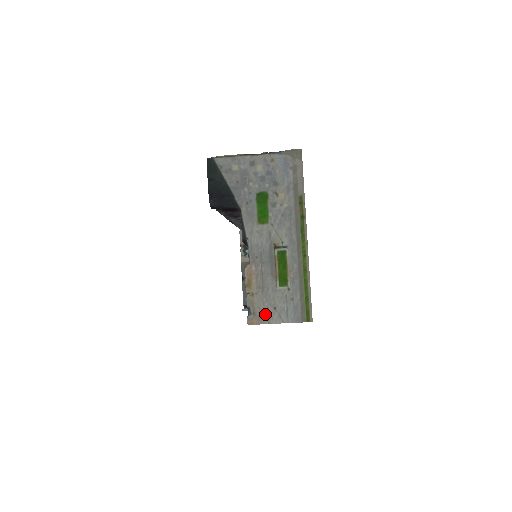
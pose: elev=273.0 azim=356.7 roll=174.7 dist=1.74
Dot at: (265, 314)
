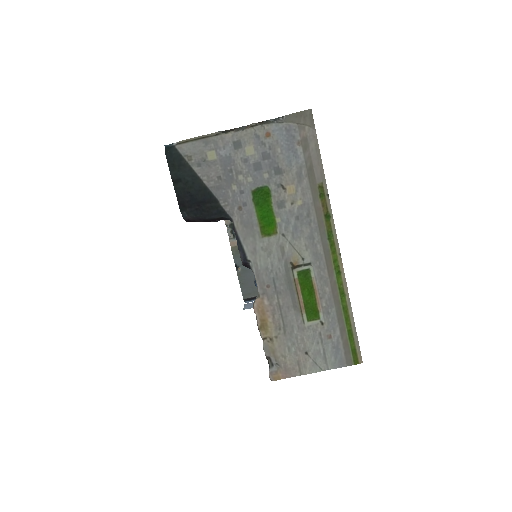
Dot at: (293, 363)
